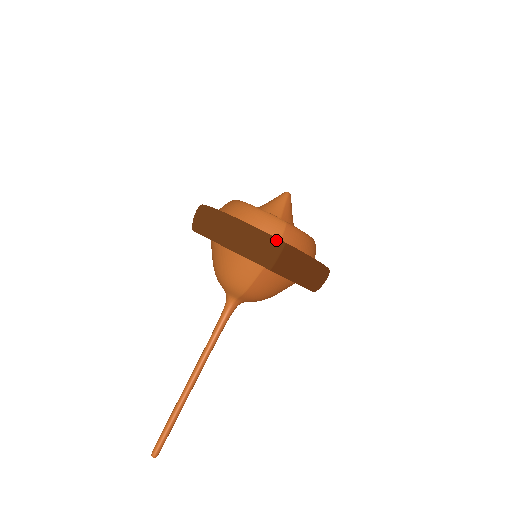
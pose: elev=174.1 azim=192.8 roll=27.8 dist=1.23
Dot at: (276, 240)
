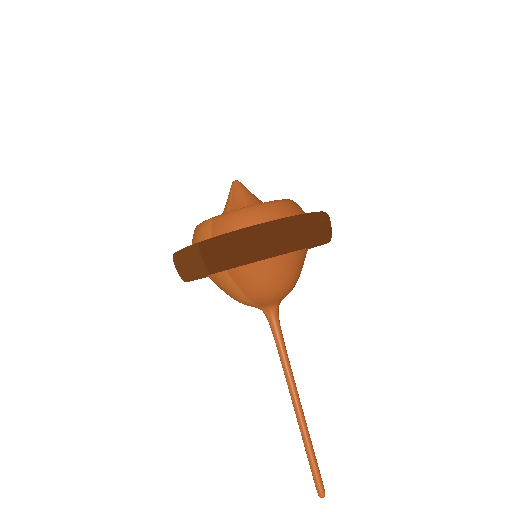
Dot at: (191, 247)
